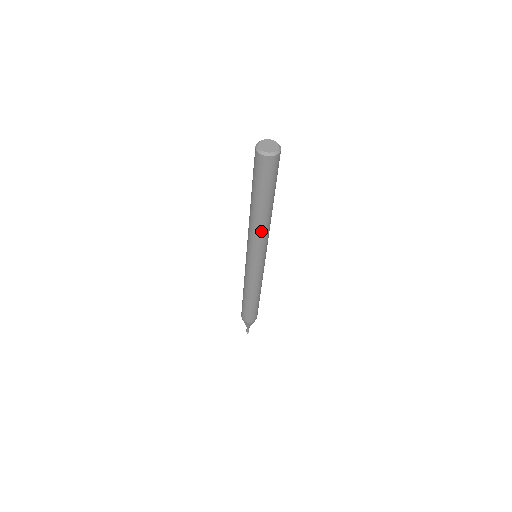
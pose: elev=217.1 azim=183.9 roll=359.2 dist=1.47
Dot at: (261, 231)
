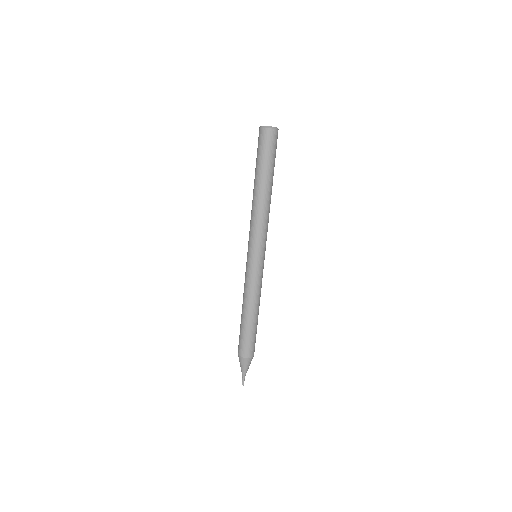
Dot at: (261, 213)
